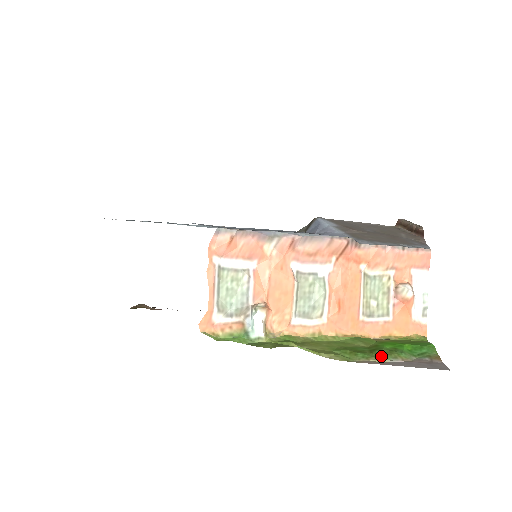
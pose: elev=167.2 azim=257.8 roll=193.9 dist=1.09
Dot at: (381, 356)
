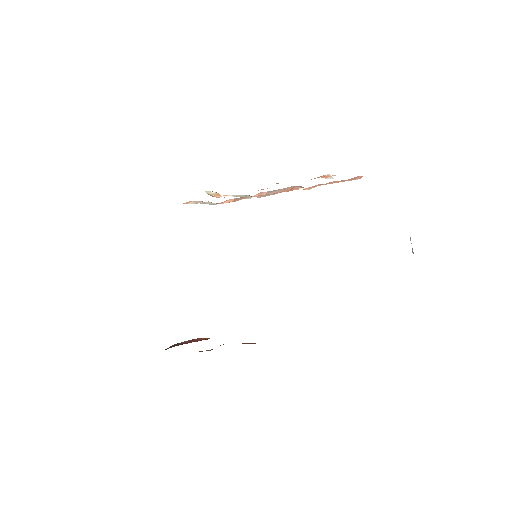
Dot at: occluded
